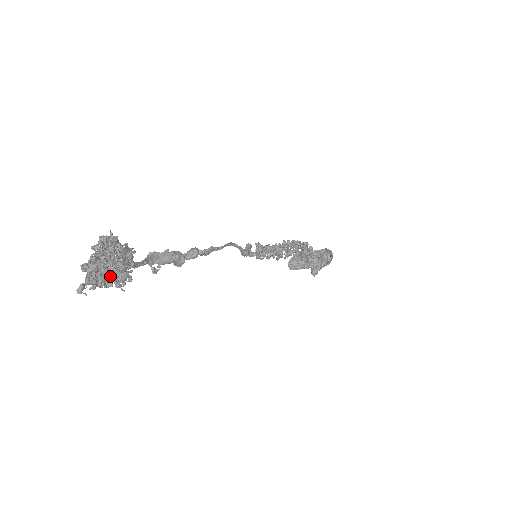
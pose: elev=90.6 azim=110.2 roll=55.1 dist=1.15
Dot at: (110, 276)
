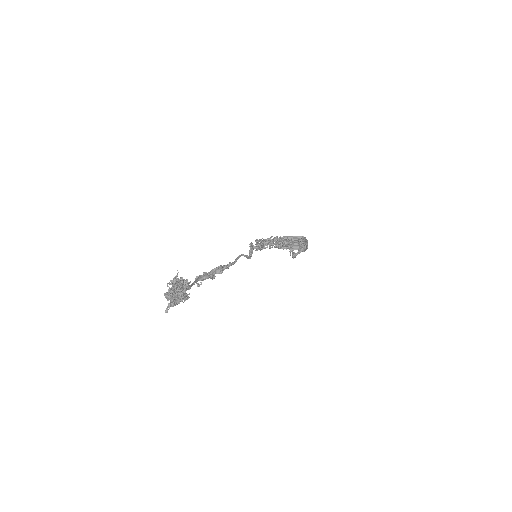
Dot at: (179, 300)
